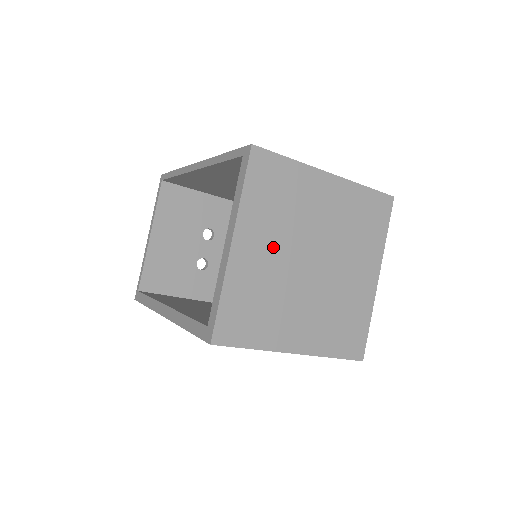
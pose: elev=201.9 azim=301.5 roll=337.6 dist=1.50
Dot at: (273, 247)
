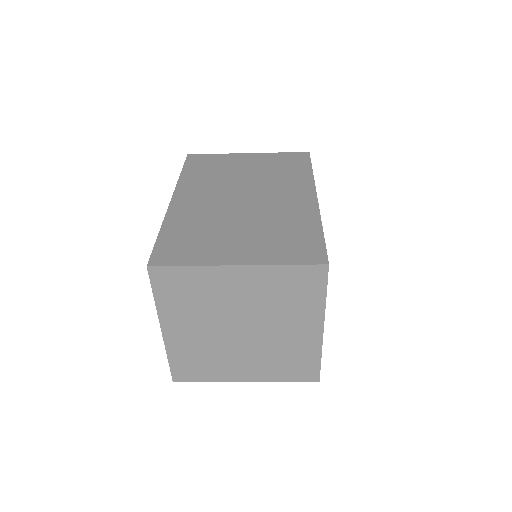
Dot at: (199, 326)
